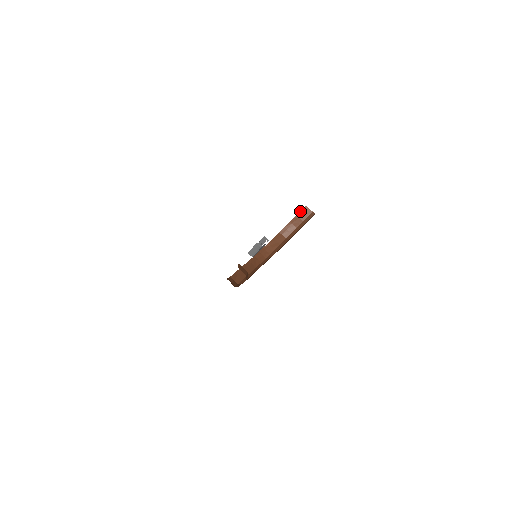
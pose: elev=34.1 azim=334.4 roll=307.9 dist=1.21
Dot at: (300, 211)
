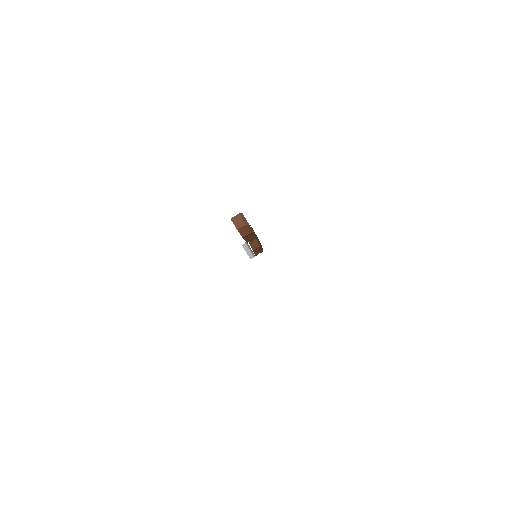
Dot at: occluded
